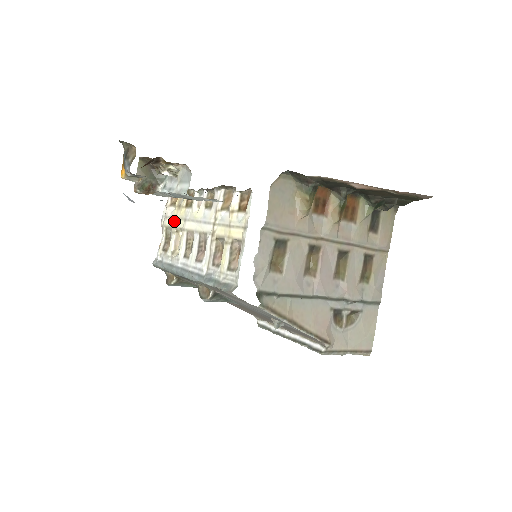
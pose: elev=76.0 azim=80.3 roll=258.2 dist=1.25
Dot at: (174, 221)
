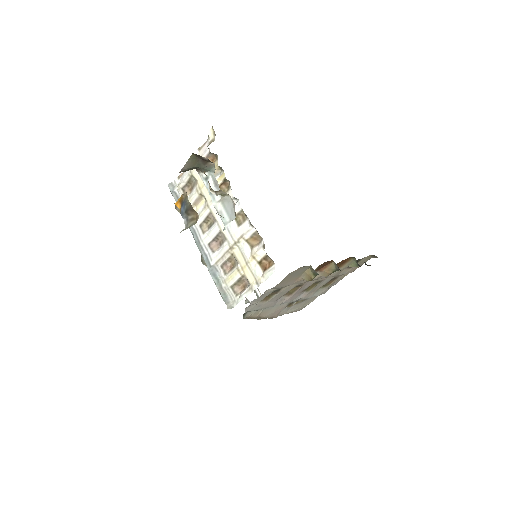
Dot at: (202, 183)
